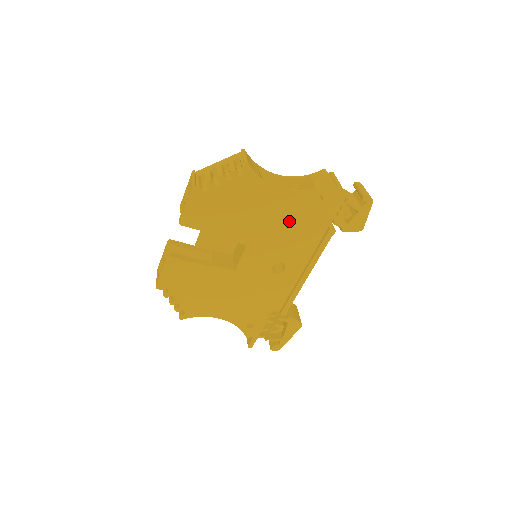
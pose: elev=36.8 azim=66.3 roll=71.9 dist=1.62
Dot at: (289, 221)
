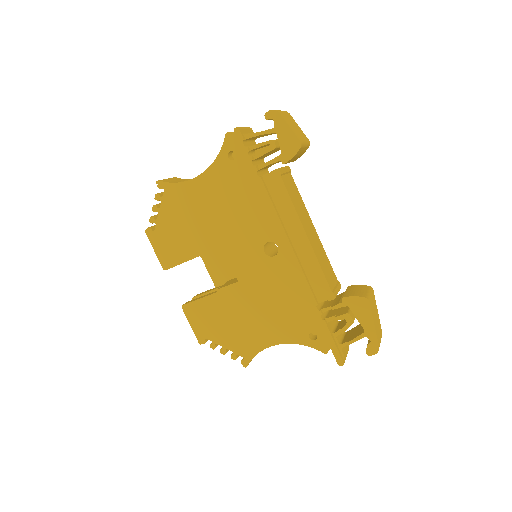
Dot at: (231, 197)
